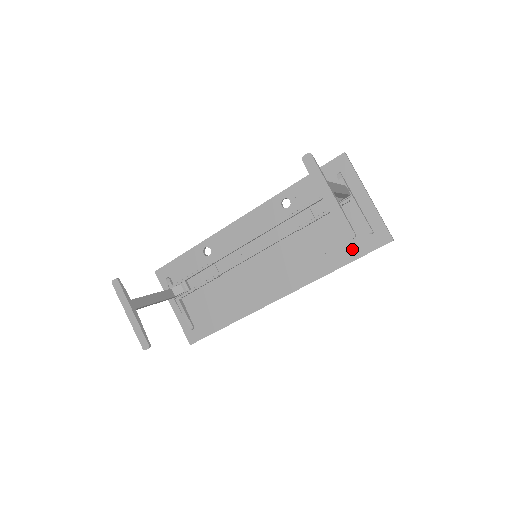
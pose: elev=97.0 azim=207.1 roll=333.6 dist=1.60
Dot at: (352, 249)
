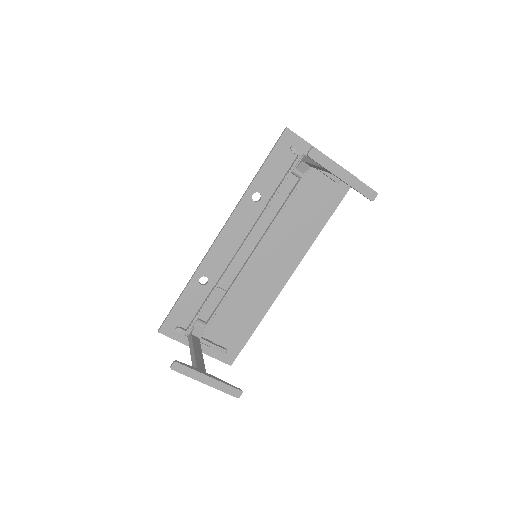
Dot at: (330, 202)
